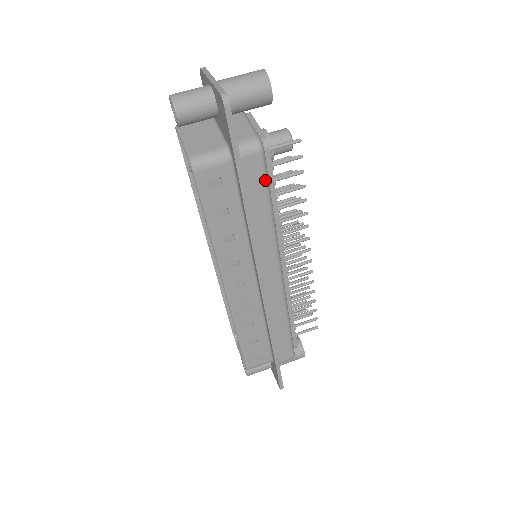
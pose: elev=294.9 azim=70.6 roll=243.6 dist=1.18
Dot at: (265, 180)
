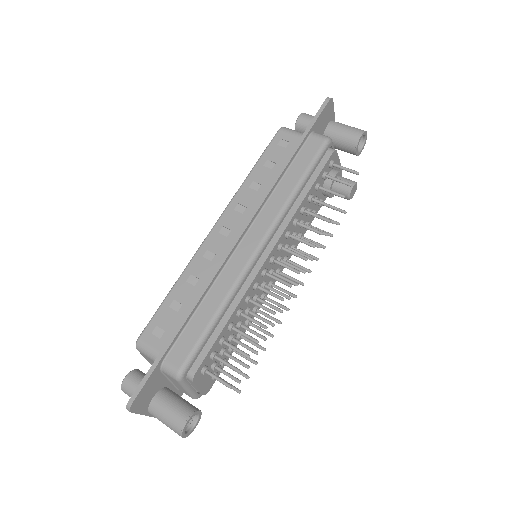
Dot at: (313, 160)
